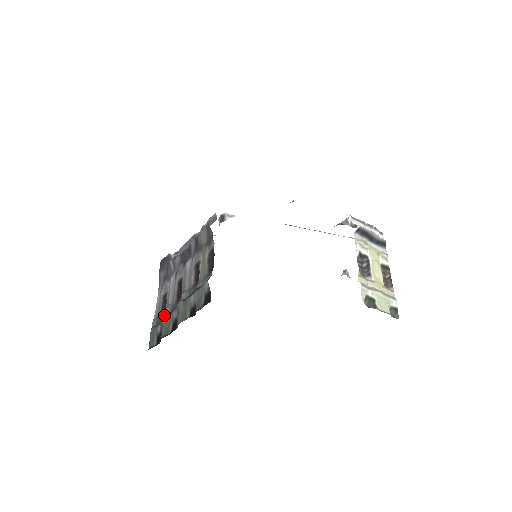
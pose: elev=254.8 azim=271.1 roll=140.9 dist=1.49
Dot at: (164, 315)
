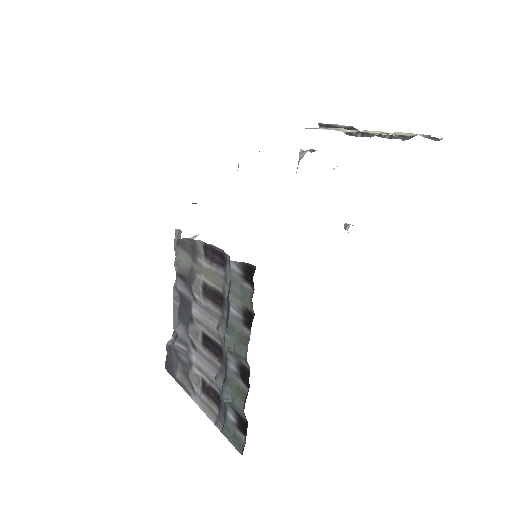
Dot at: (221, 389)
